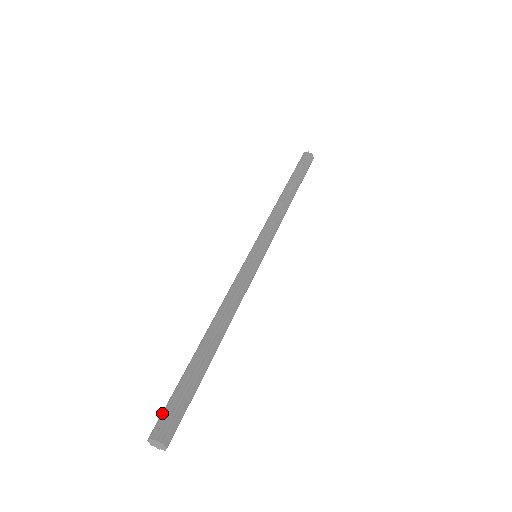
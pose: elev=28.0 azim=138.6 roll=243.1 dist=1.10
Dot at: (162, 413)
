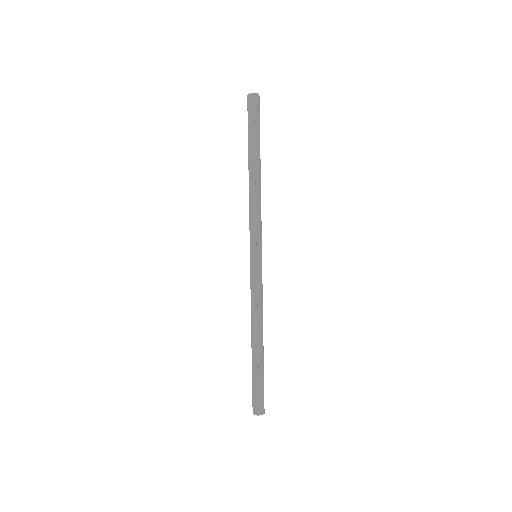
Dot at: (258, 401)
